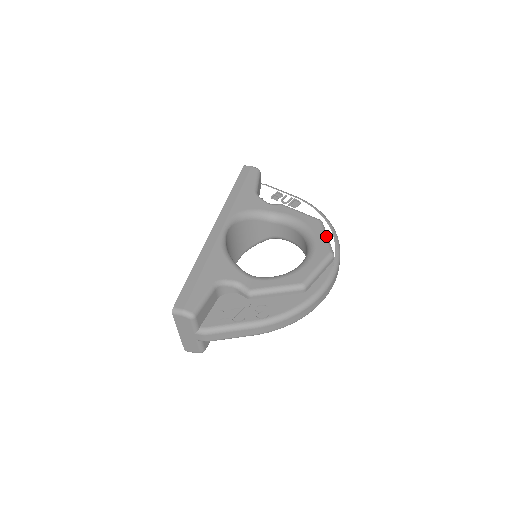
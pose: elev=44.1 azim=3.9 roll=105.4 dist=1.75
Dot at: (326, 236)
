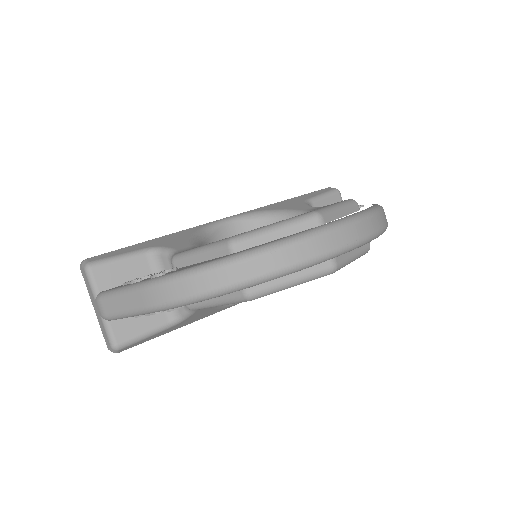
Dot at: (335, 205)
